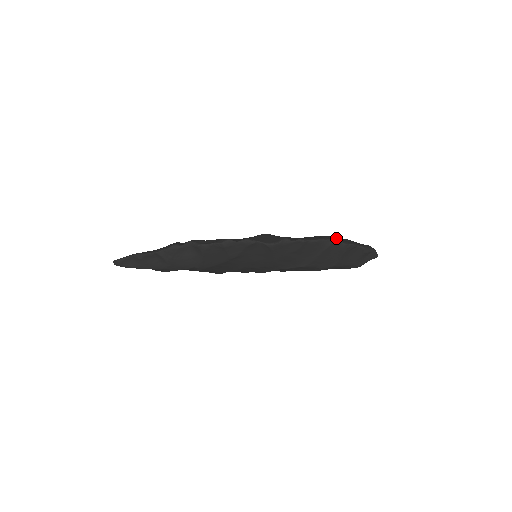
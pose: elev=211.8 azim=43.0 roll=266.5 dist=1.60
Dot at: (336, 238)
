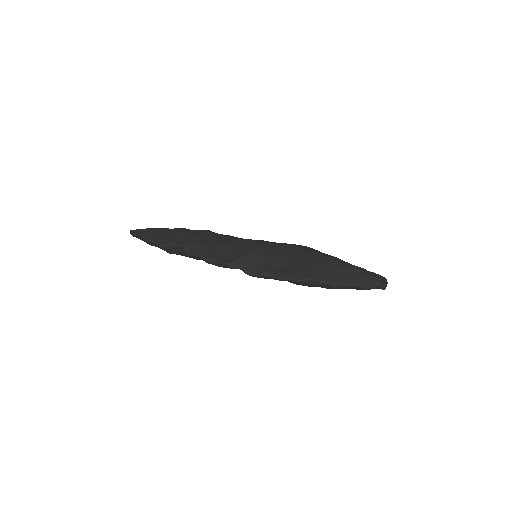
Dot at: (332, 271)
